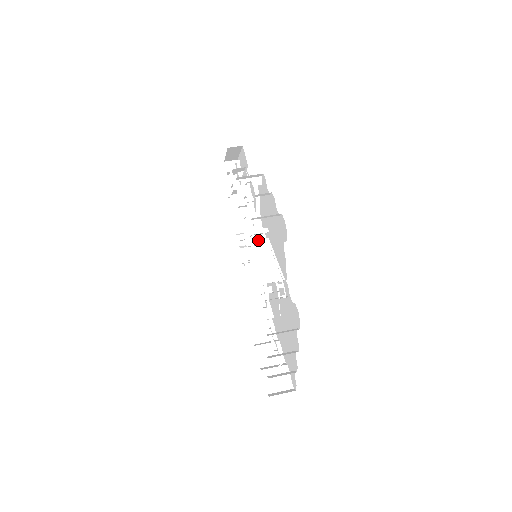
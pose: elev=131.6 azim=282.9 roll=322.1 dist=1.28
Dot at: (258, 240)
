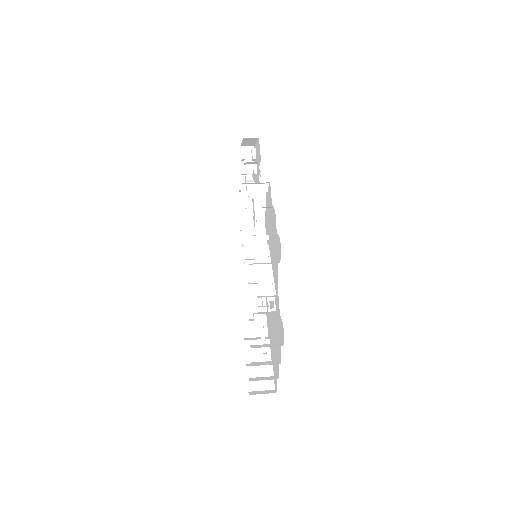
Dot at: (258, 245)
